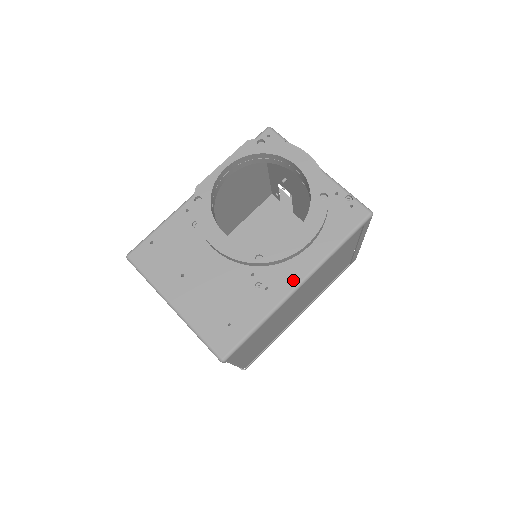
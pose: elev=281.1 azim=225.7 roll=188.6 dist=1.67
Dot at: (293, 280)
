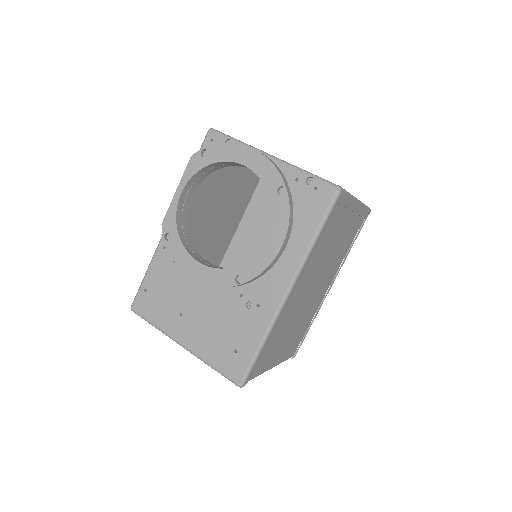
Dot at: (280, 289)
